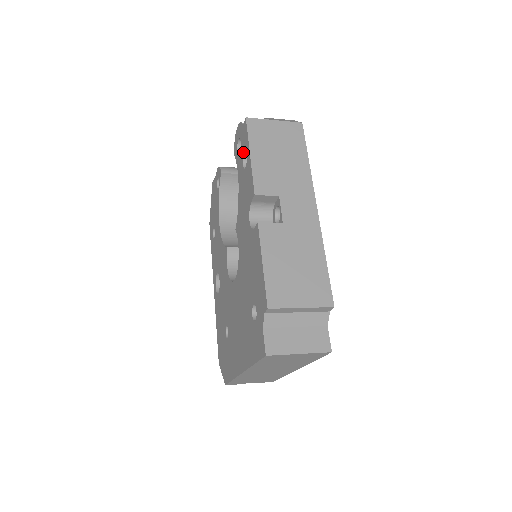
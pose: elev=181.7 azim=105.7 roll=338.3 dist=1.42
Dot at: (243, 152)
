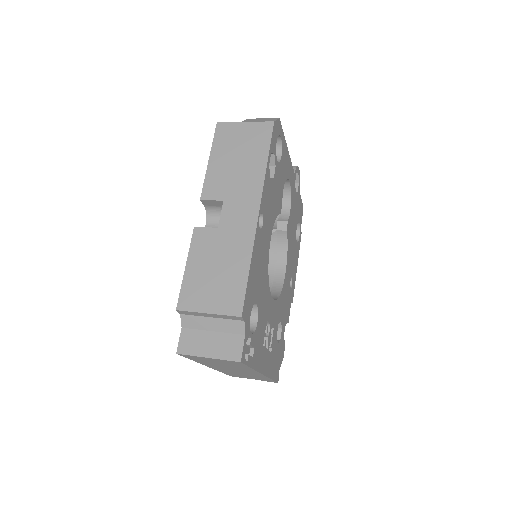
Dot at: occluded
